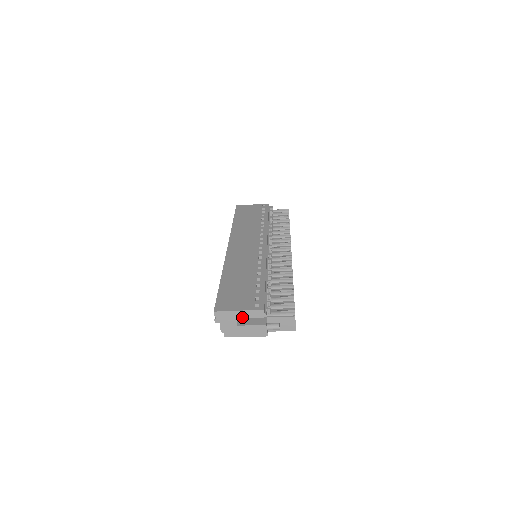
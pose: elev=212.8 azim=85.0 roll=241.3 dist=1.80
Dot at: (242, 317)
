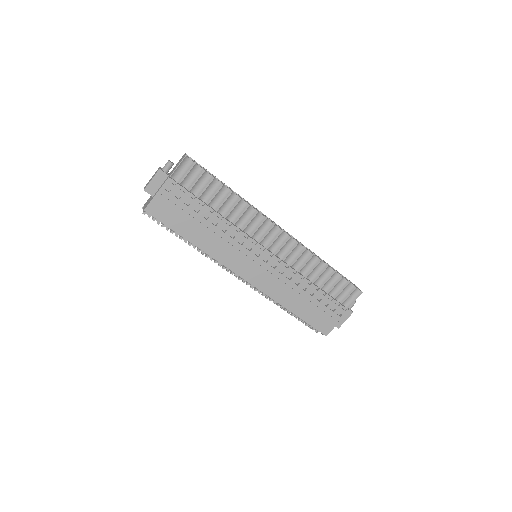
Dot at: occluded
